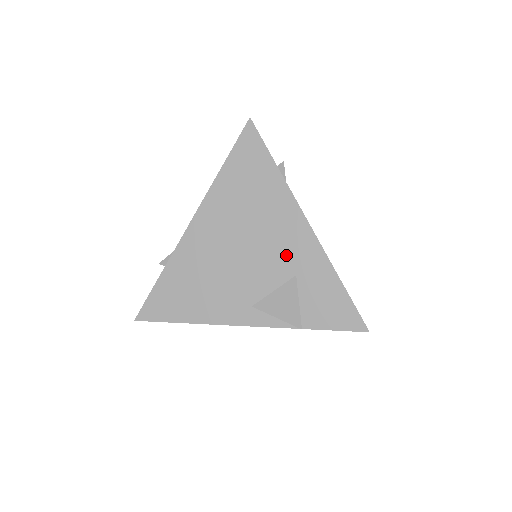
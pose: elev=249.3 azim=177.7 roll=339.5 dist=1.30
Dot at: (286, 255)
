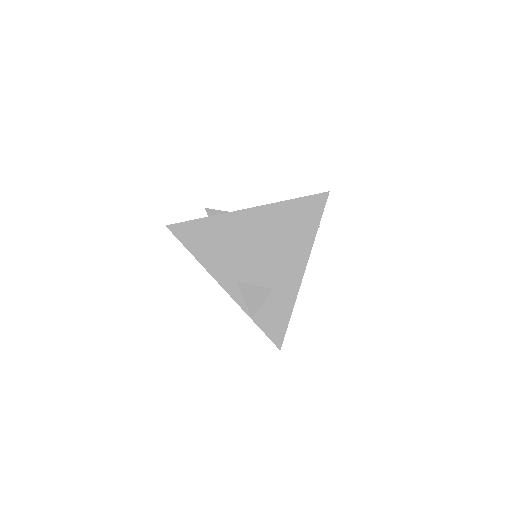
Dot at: (279, 274)
